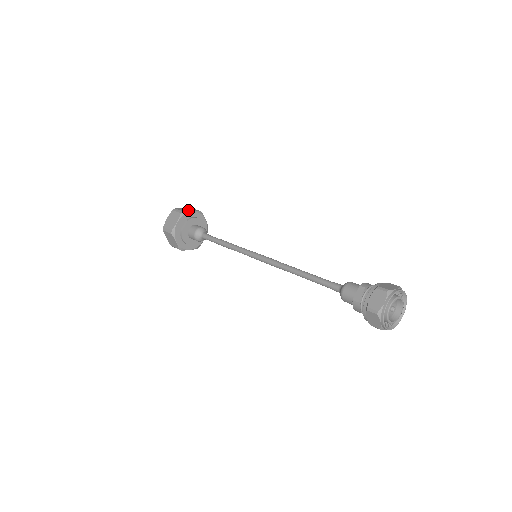
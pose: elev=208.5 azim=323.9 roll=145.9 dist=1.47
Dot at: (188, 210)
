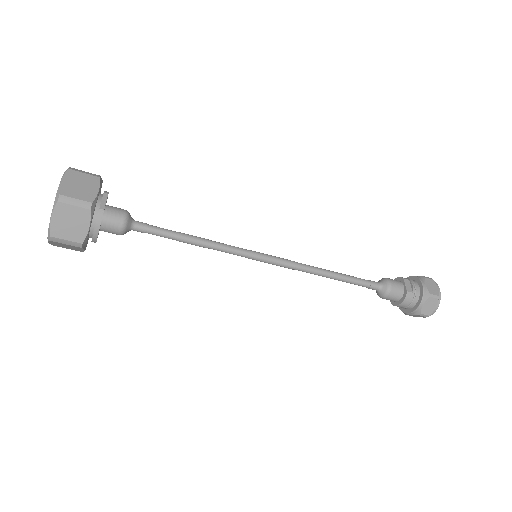
Dot at: occluded
